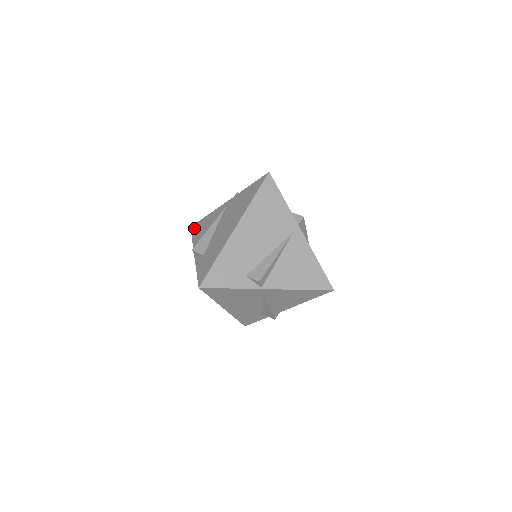
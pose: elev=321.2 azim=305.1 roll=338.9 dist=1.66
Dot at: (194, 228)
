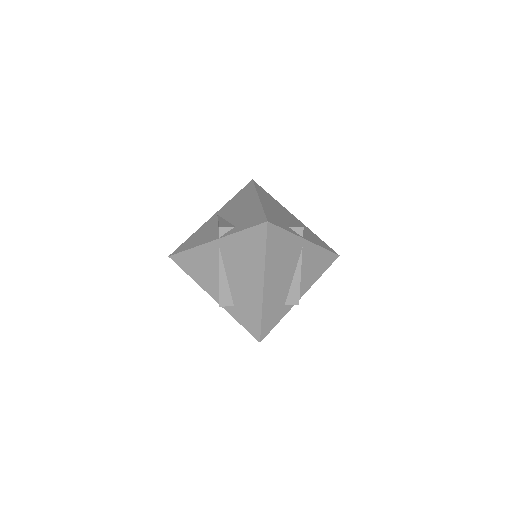
Dot at: (179, 249)
